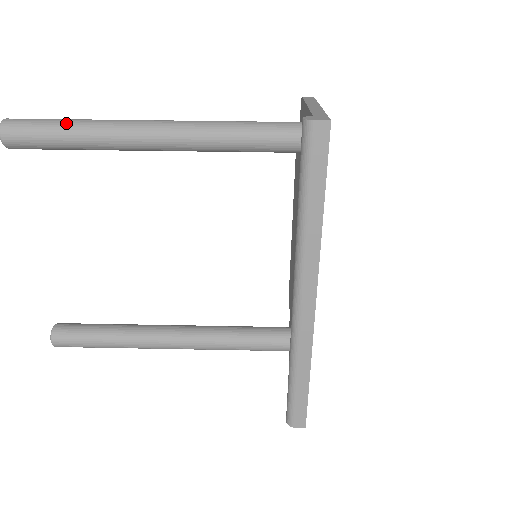
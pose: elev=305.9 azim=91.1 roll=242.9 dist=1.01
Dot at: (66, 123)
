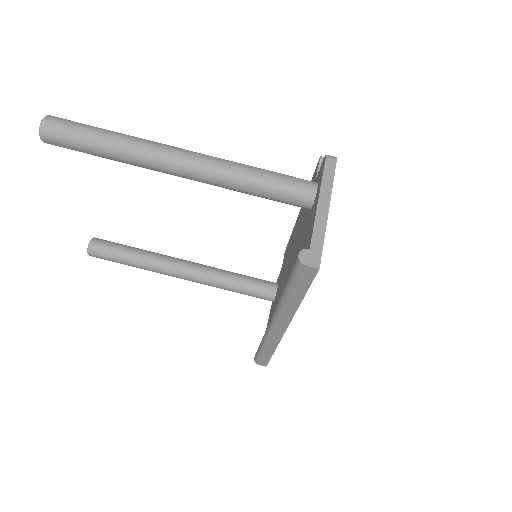
Dot at: (100, 140)
